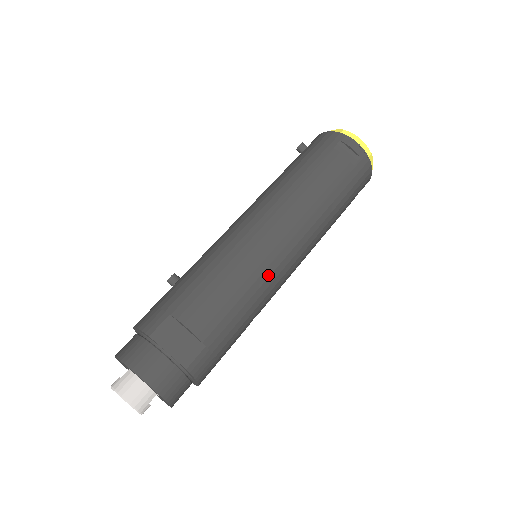
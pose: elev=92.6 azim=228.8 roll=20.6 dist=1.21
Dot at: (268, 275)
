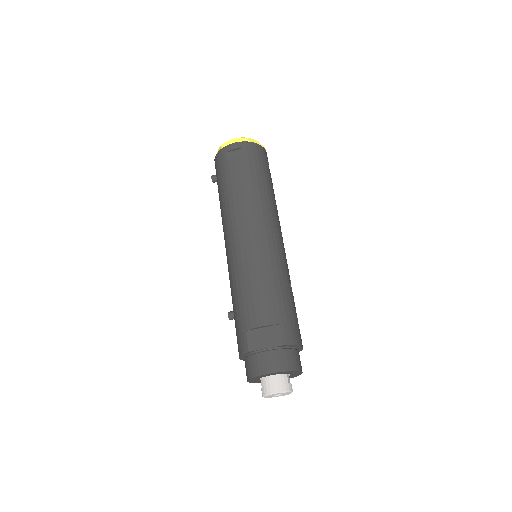
Dot at: (269, 257)
